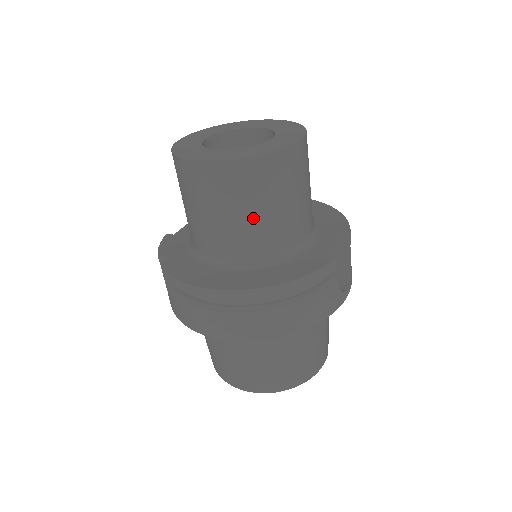
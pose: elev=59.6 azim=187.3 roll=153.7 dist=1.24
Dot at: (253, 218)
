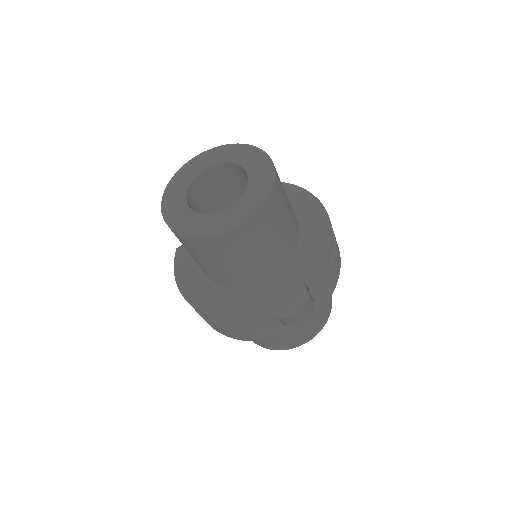
Dot at: (208, 265)
